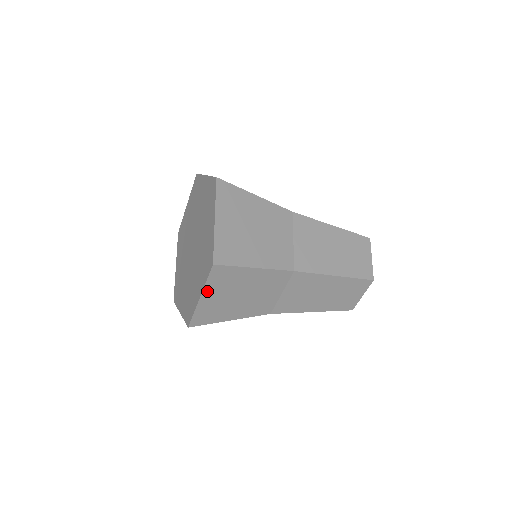
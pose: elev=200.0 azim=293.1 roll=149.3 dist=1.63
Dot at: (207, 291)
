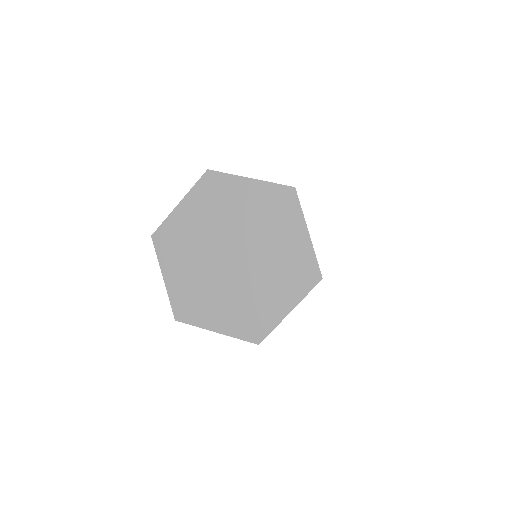
Dot at: (296, 304)
